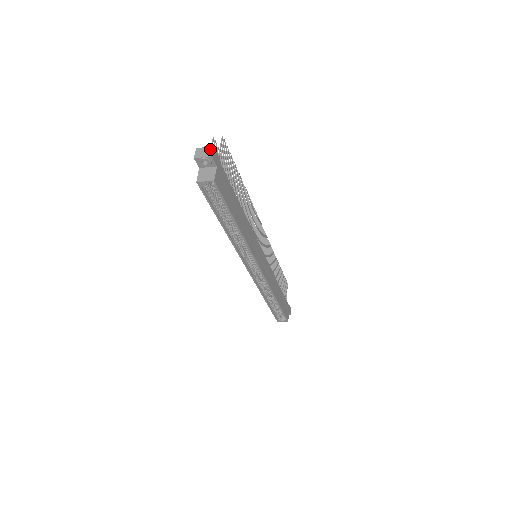
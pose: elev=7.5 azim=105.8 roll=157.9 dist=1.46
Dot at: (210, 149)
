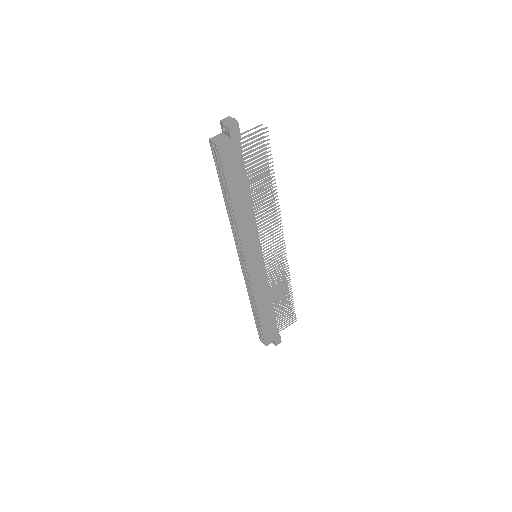
Dot at: (234, 121)
